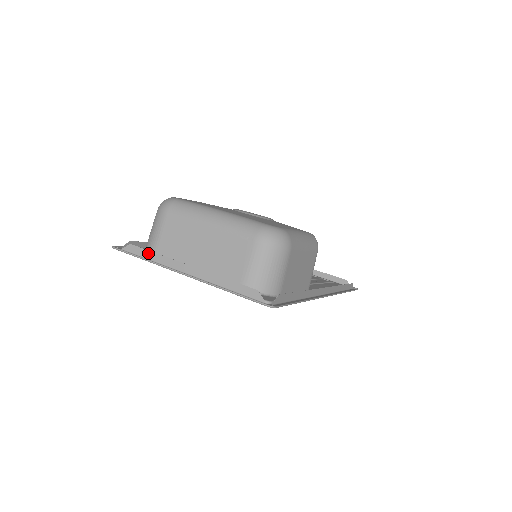
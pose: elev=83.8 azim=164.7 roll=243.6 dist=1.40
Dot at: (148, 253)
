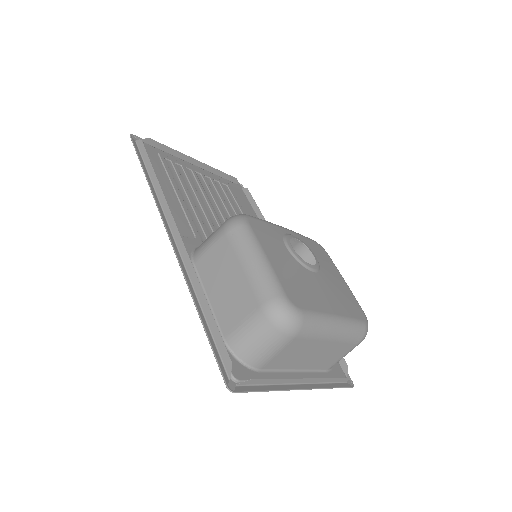
Dot at: (269, 381)
